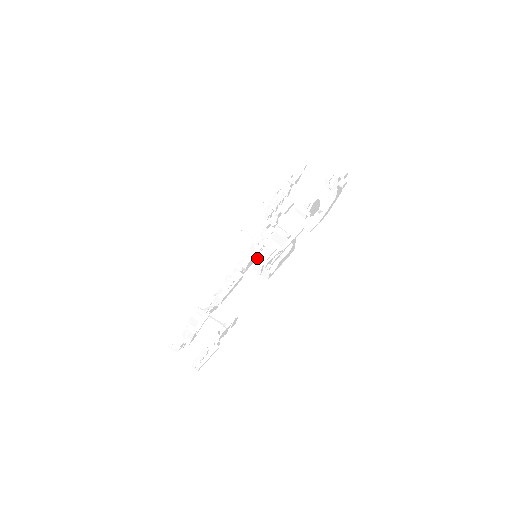
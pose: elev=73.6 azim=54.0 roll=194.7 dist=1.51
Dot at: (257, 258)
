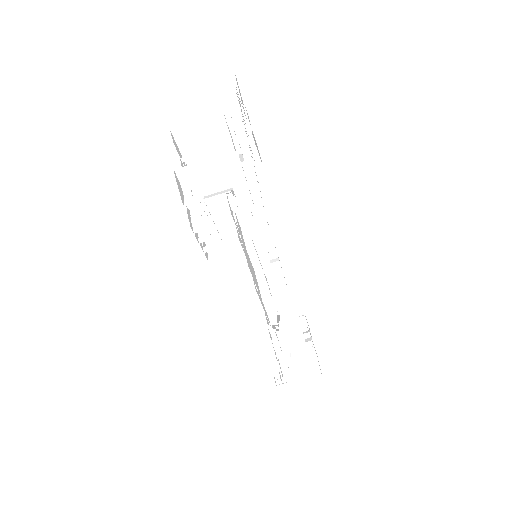
Dot at: (256, 273)
